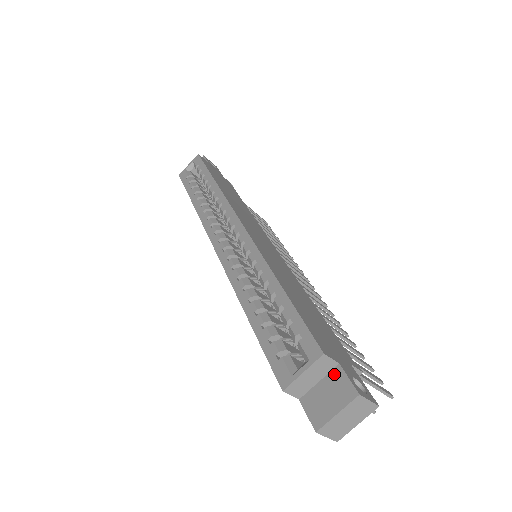
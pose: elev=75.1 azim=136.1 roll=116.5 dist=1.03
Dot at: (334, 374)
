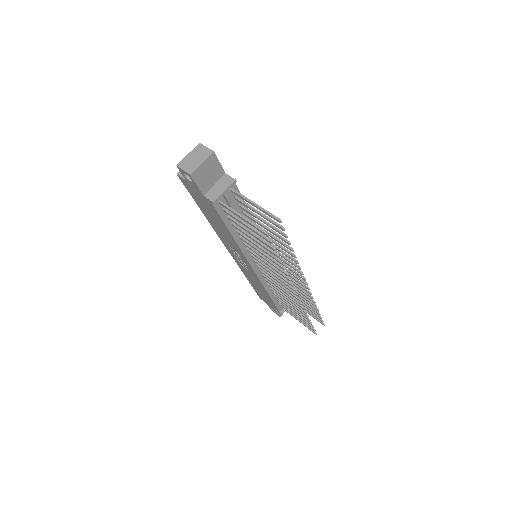
Dot at: occluded
